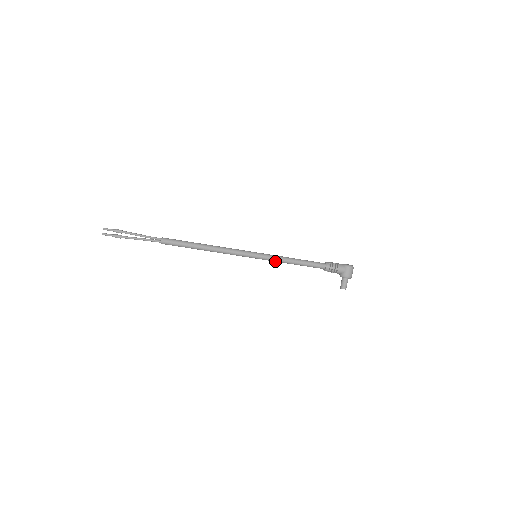
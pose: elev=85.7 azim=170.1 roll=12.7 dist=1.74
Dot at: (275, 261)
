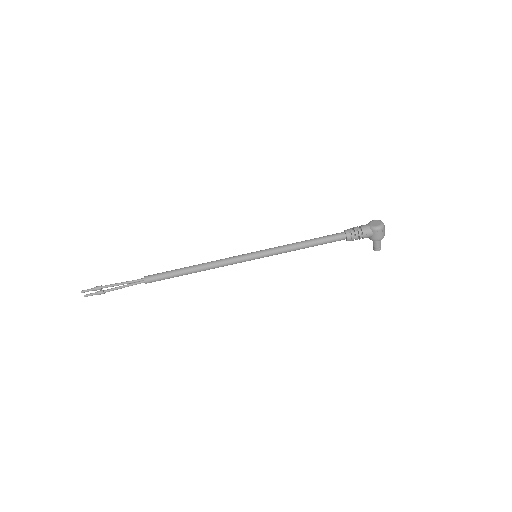
Dot at: (281, 253)
